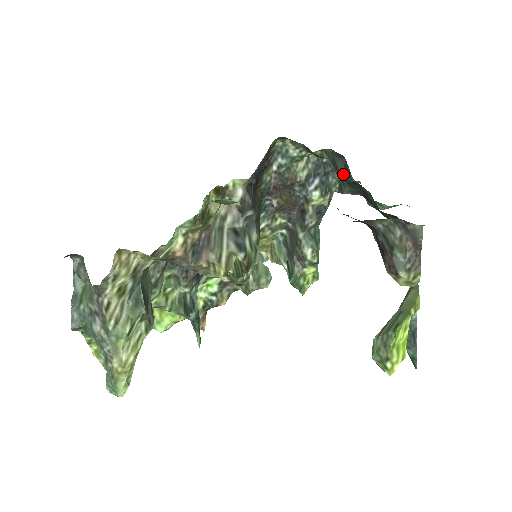
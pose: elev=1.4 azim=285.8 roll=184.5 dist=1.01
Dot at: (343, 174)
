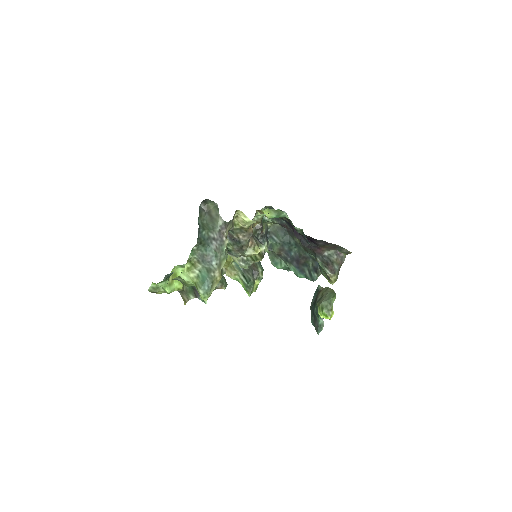
Dot at: (282, 238)
